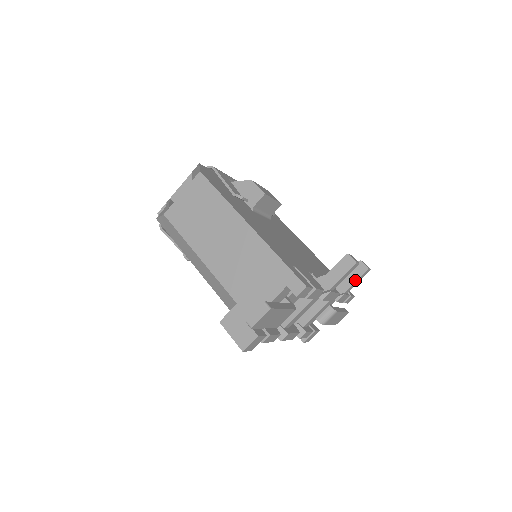
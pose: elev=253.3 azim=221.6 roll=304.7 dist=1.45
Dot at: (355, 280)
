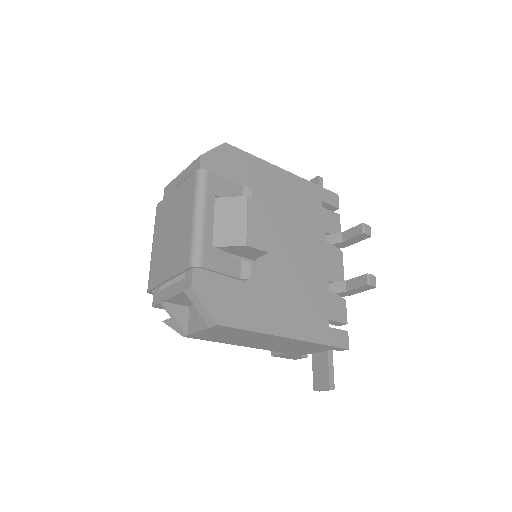
Dot at: (357, 242)
